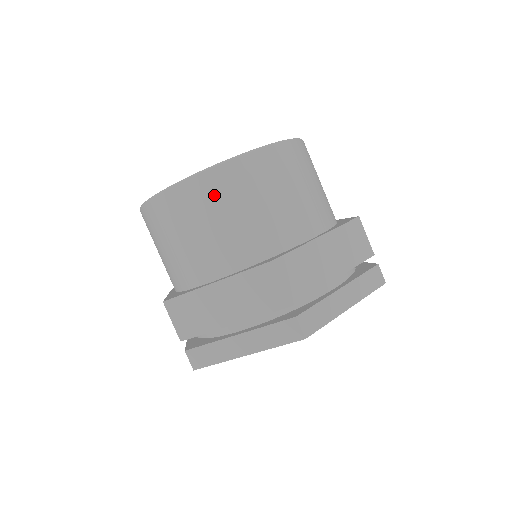
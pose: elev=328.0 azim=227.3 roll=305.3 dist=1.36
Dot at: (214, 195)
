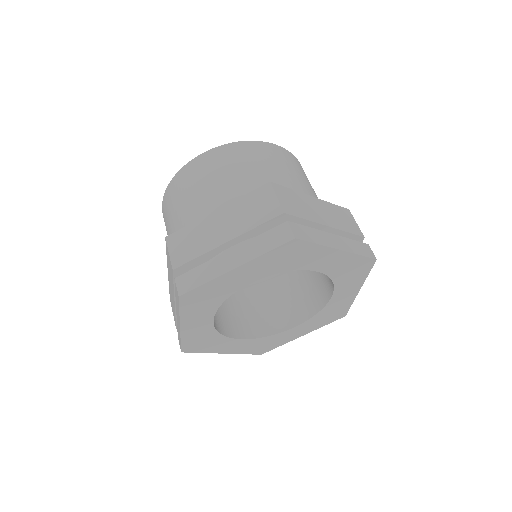
Dot at: (229, 158)
